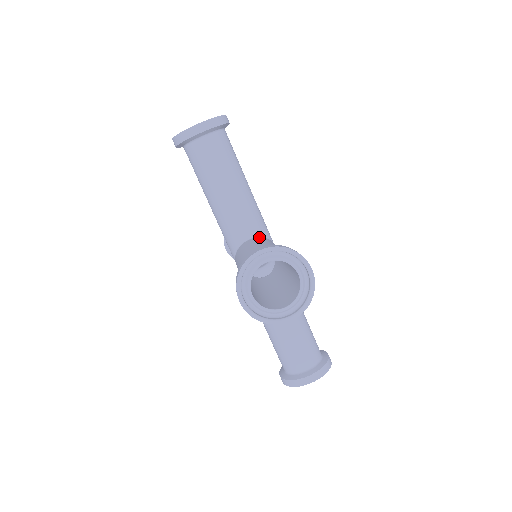
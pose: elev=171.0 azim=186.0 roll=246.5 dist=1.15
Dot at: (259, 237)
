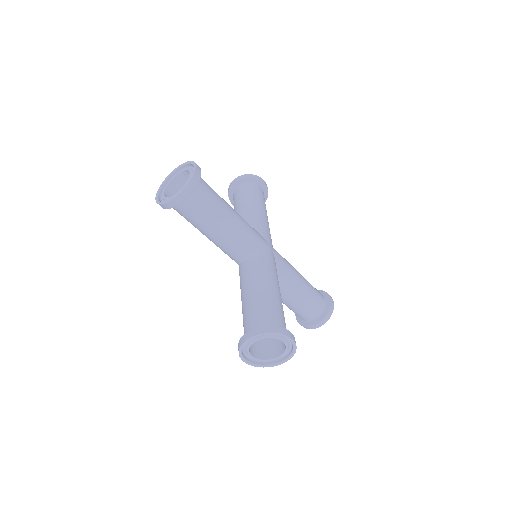
Dot at: occluded
